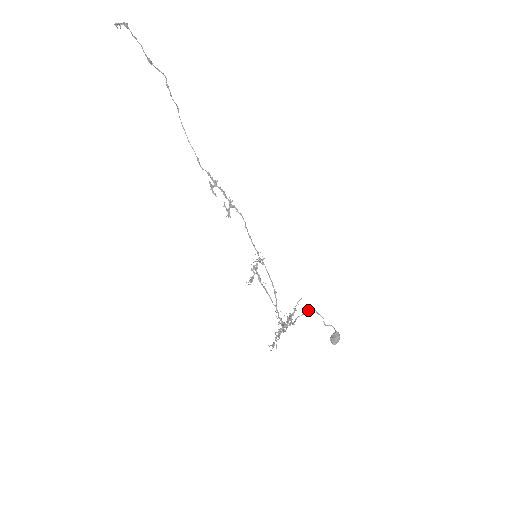
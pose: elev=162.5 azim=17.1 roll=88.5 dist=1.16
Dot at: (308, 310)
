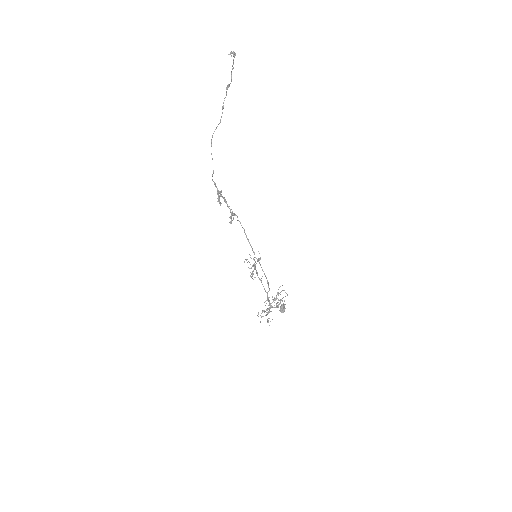
Dot at: (280, 292)
